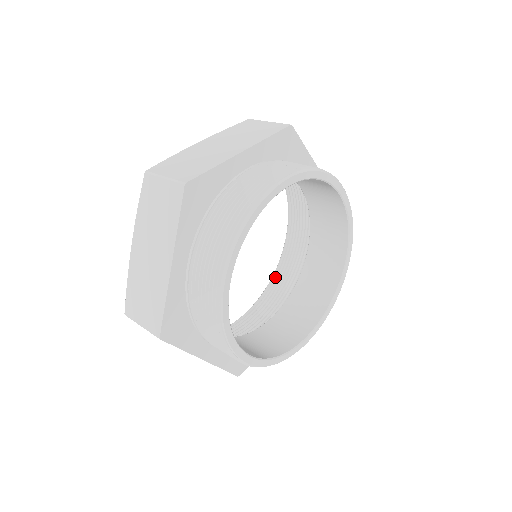
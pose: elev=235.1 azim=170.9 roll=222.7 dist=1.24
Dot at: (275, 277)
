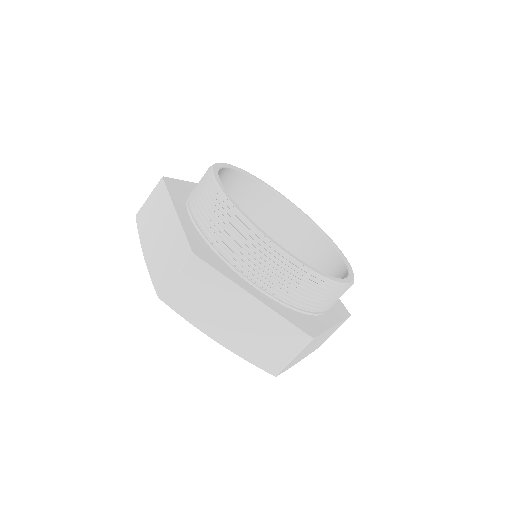
Dot at: occluded
